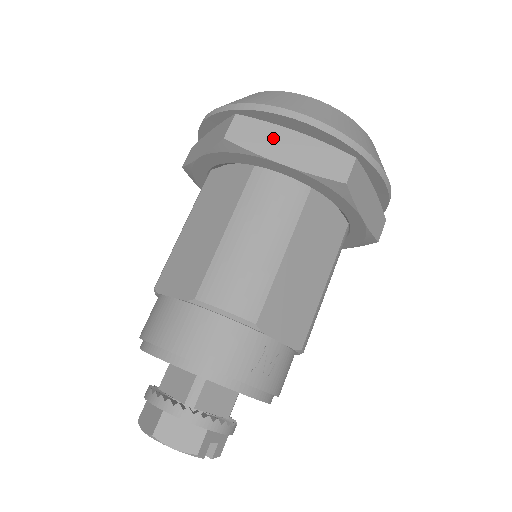
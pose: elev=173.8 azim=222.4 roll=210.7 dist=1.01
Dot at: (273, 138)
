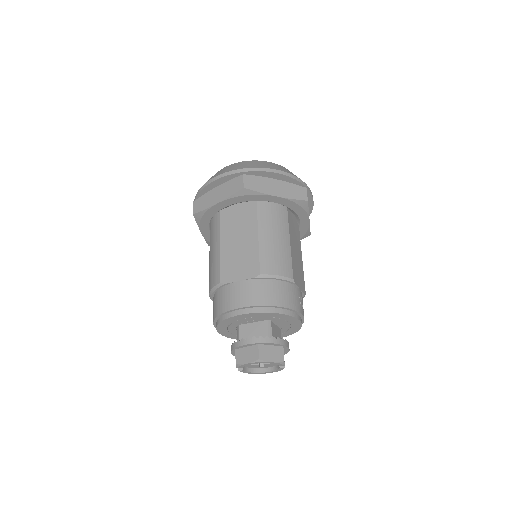
Dot at: (266, 184)
